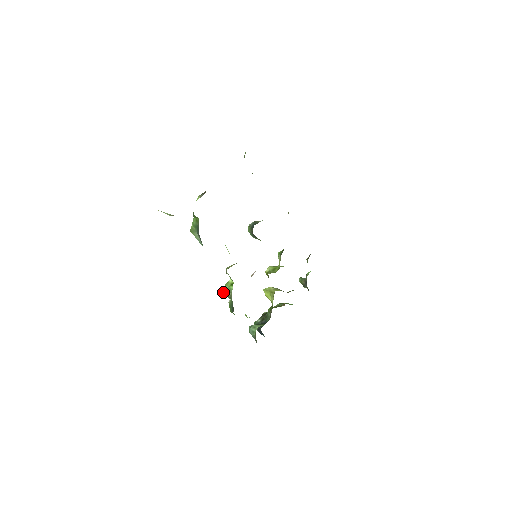
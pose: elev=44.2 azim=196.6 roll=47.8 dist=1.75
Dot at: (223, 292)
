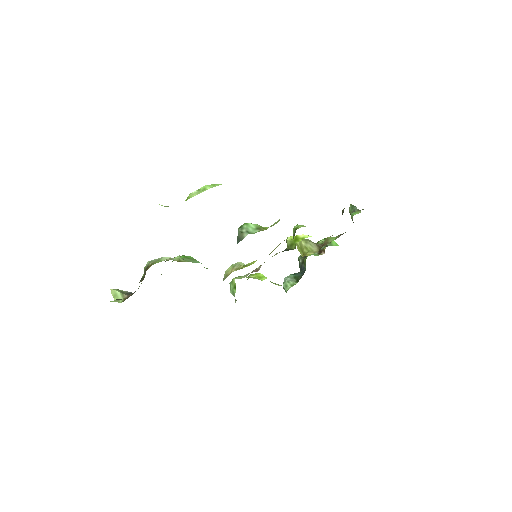
Dot at: occluded
